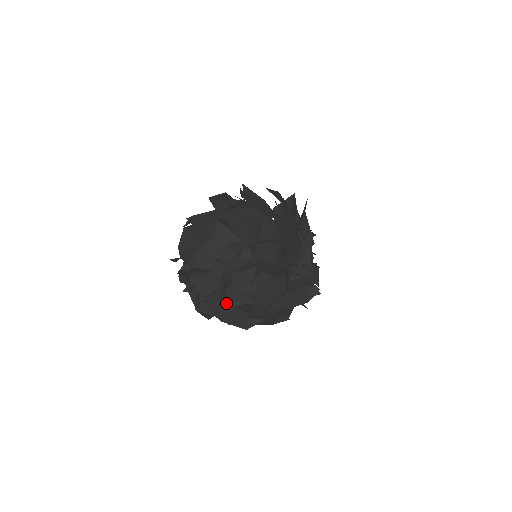
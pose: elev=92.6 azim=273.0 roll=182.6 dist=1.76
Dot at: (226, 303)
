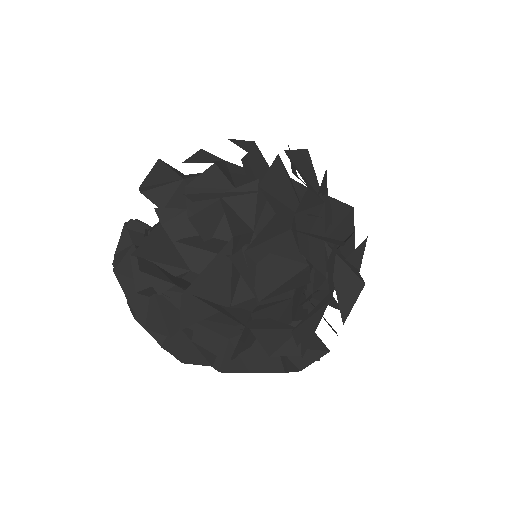
Dot at: occluded
